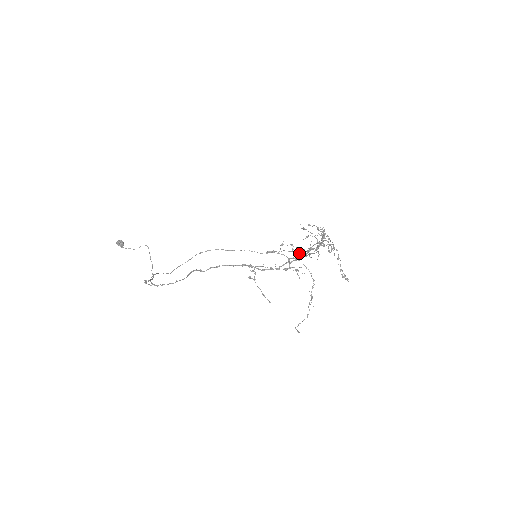
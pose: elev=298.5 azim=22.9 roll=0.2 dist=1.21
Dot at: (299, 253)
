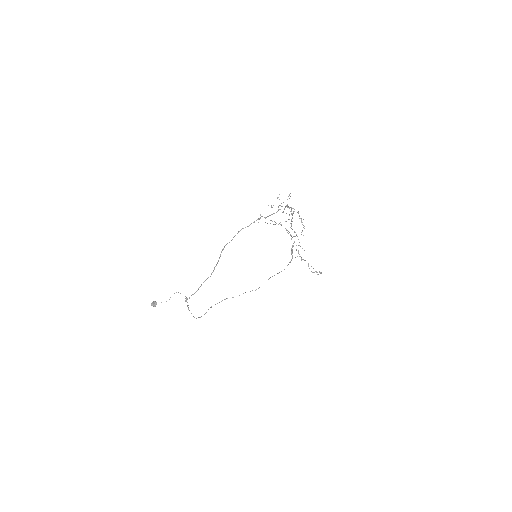
Dot at: (281, 271)
